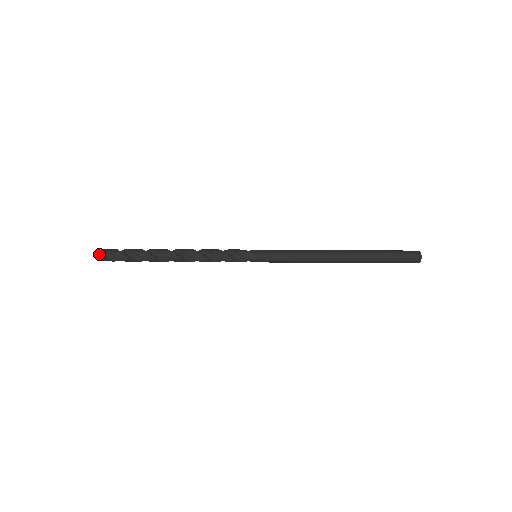
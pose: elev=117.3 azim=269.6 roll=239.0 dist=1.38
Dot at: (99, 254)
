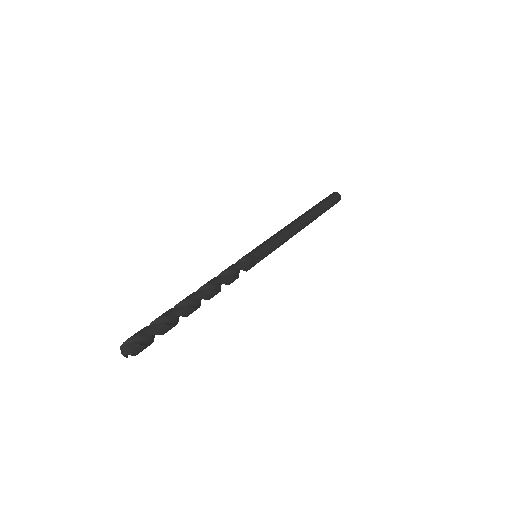
Dot at: (121, 350)
